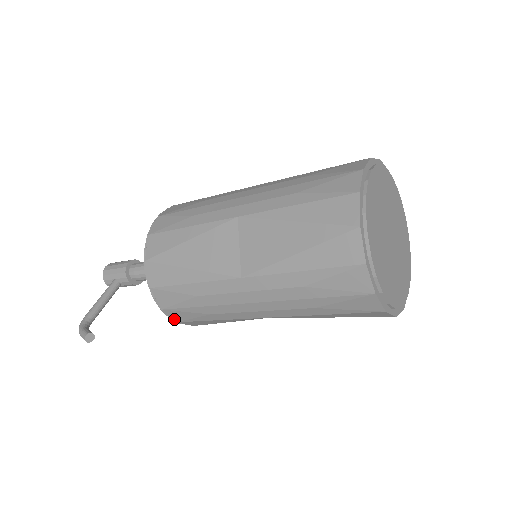
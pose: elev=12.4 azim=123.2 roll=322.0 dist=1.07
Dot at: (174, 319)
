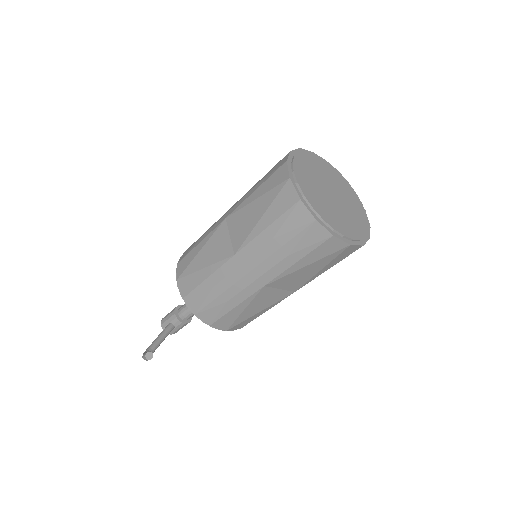
Dot at: (207, 322)
